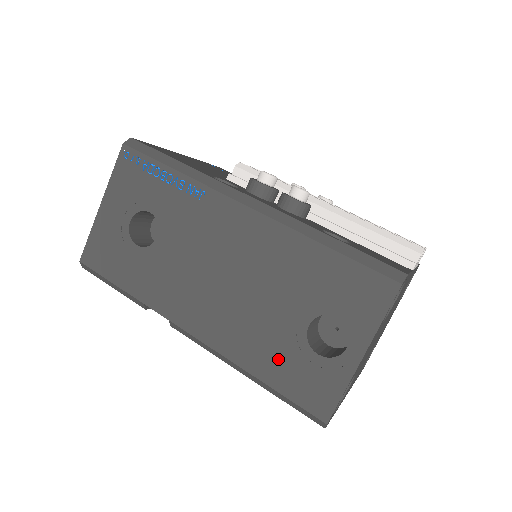
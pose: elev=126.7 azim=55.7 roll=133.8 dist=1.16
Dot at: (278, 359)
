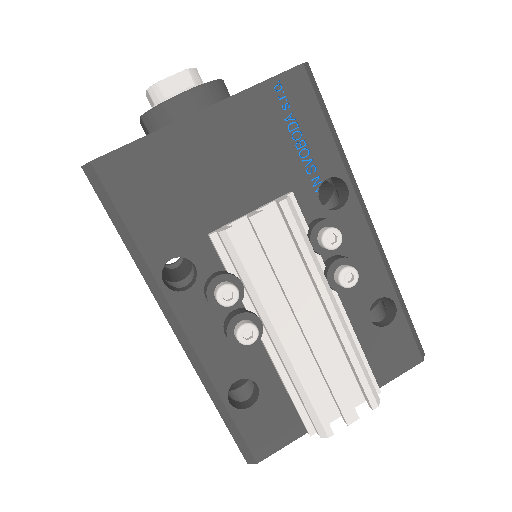
Dot at: occluded
